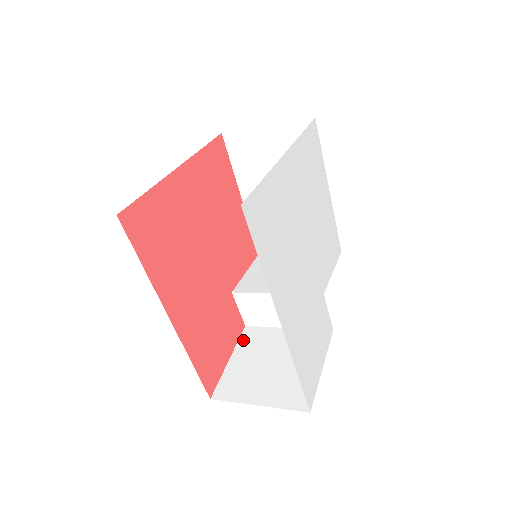
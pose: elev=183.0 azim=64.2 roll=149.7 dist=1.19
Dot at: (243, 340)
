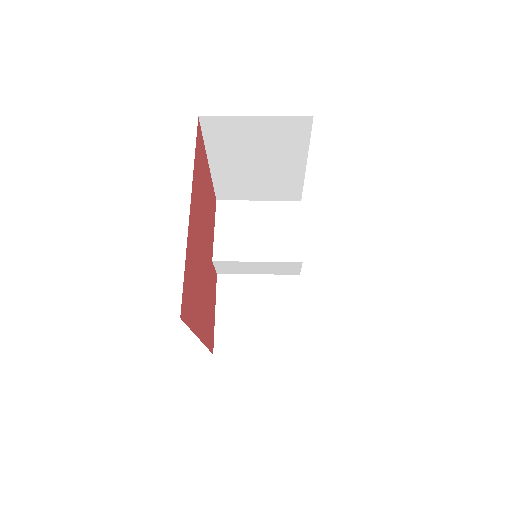
Dot at: (221, 291)
